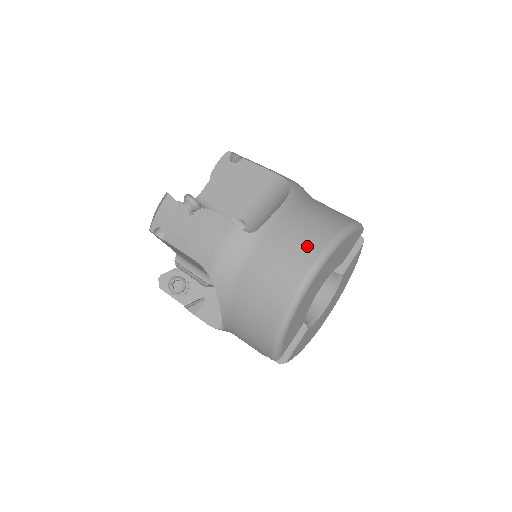
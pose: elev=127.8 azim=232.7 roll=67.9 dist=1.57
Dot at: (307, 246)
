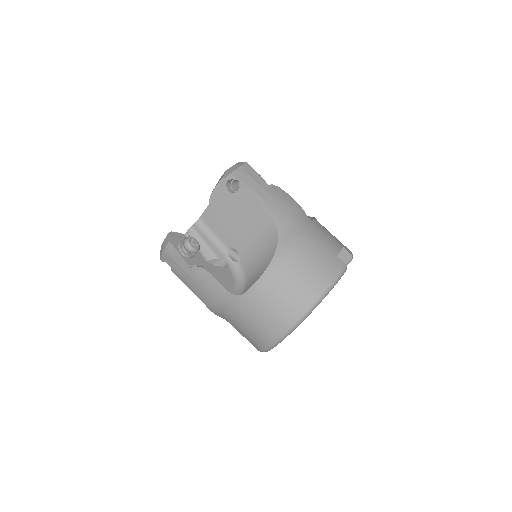
Dot at: (281, 317)
